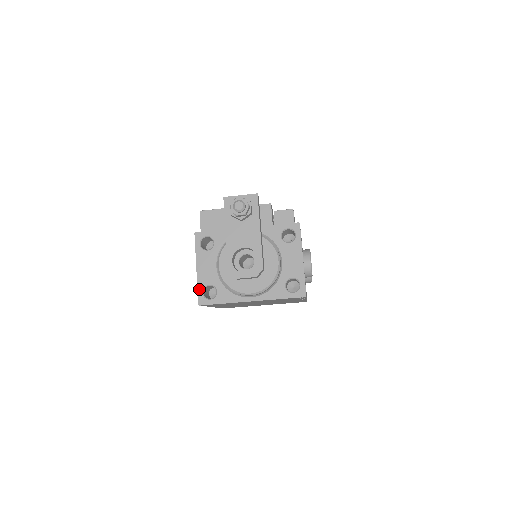
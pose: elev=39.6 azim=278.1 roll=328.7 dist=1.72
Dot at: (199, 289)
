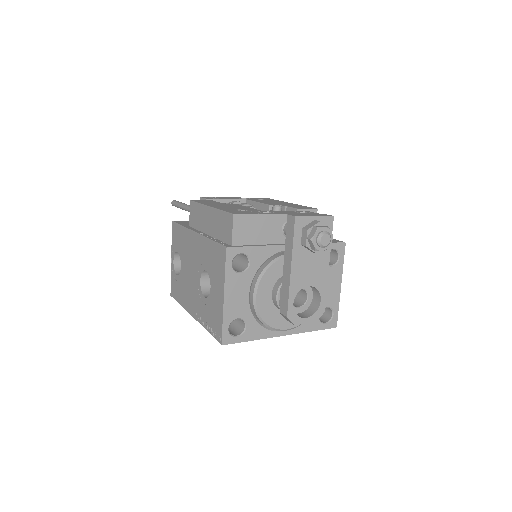
Dot at: (225, 324)
